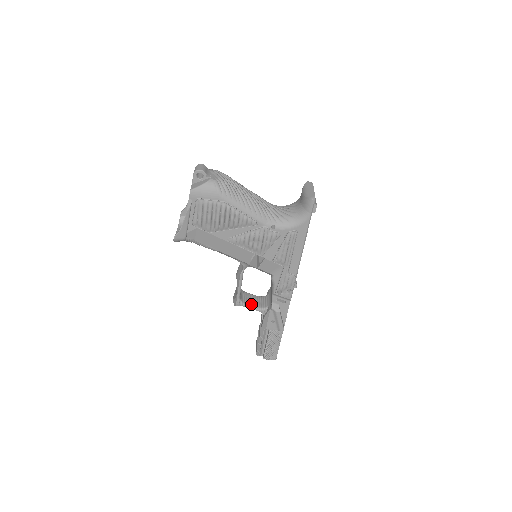
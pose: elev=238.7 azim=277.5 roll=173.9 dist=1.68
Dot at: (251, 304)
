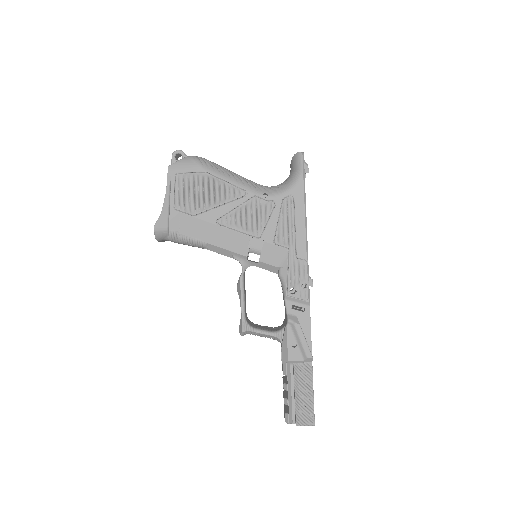
Dot at: (262, 329)
